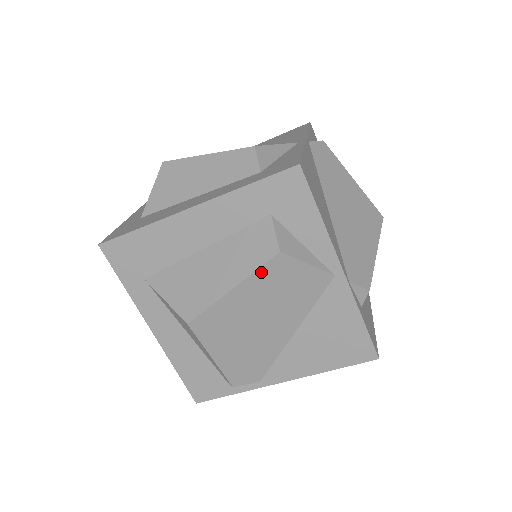
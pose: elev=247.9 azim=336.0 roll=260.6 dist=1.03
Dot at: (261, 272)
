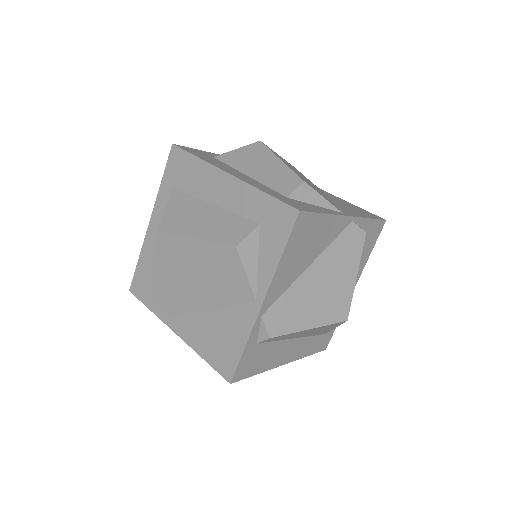
Dot at: (217, 247)
